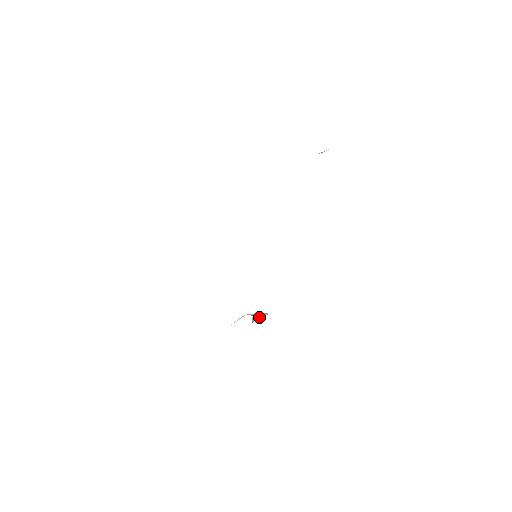
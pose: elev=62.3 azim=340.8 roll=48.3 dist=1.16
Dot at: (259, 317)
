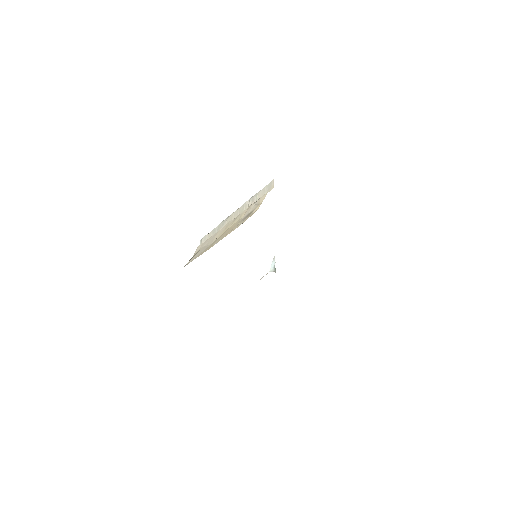
Dot at: occluded
